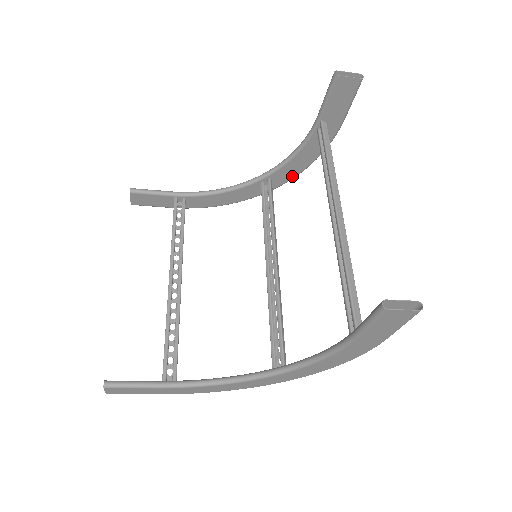
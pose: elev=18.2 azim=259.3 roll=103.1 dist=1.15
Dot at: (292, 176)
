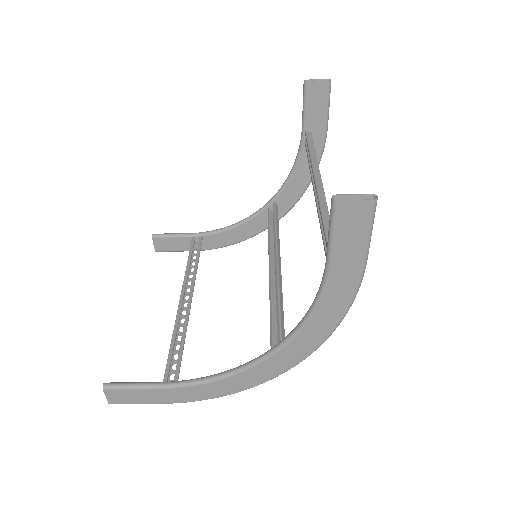
Dot at: (296, 198)
